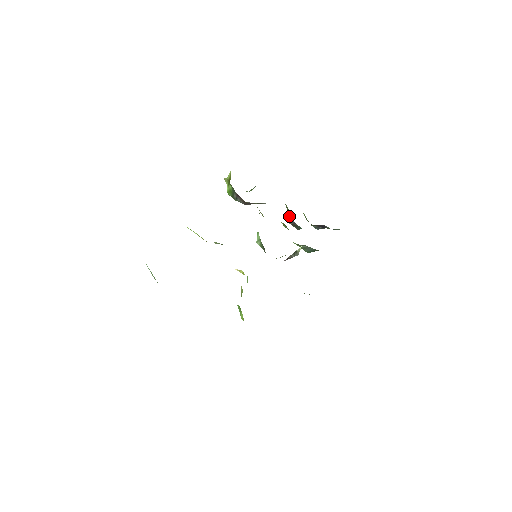
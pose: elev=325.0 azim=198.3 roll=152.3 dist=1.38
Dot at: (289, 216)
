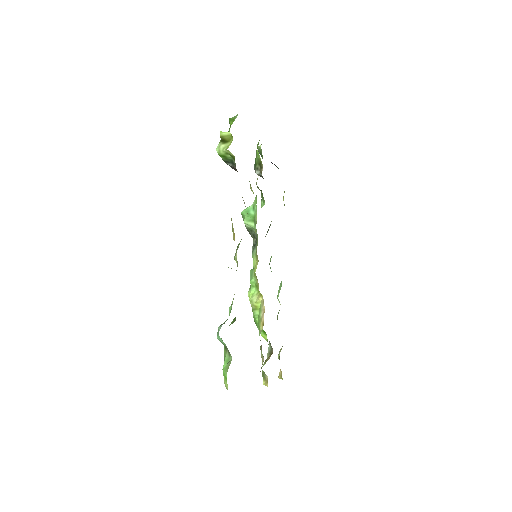
Dot at: (258, 167)
